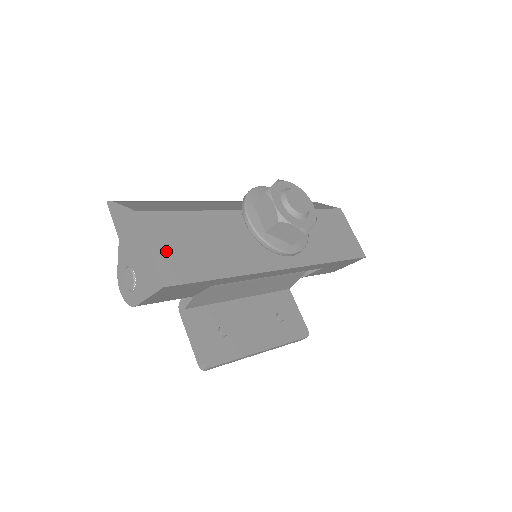
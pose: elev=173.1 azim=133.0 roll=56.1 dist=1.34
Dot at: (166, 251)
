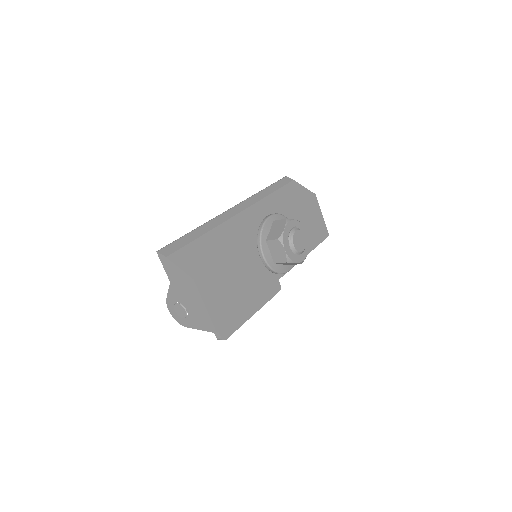
Dot at: (215, 304)
